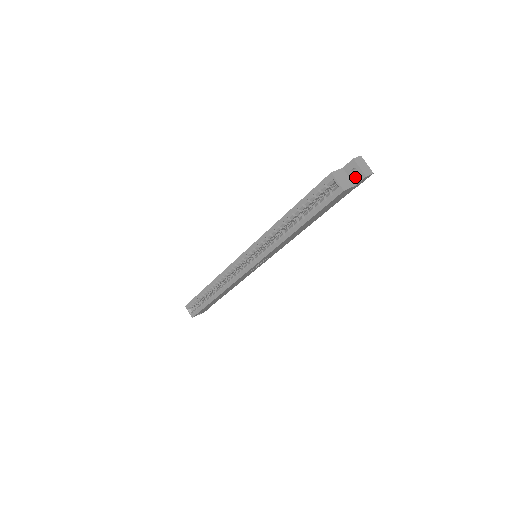
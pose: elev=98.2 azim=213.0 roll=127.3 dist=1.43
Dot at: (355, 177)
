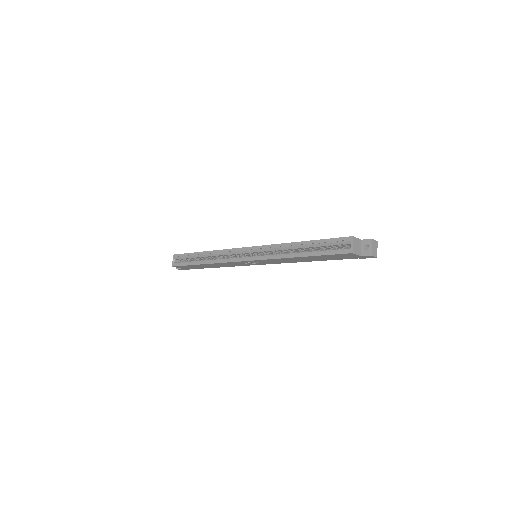
Dot at: (365, 251)
